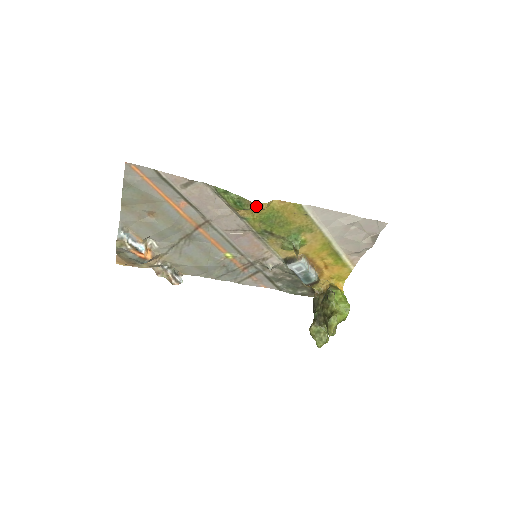
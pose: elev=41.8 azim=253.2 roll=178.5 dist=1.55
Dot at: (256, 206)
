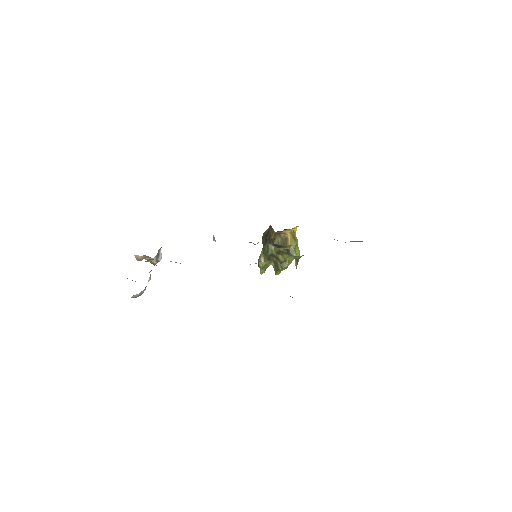
Dot at: occluded
